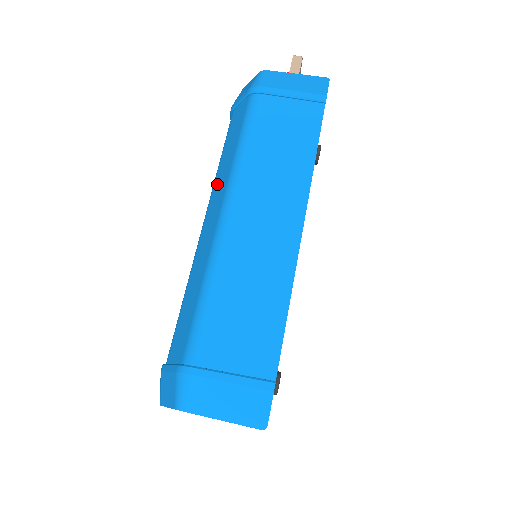
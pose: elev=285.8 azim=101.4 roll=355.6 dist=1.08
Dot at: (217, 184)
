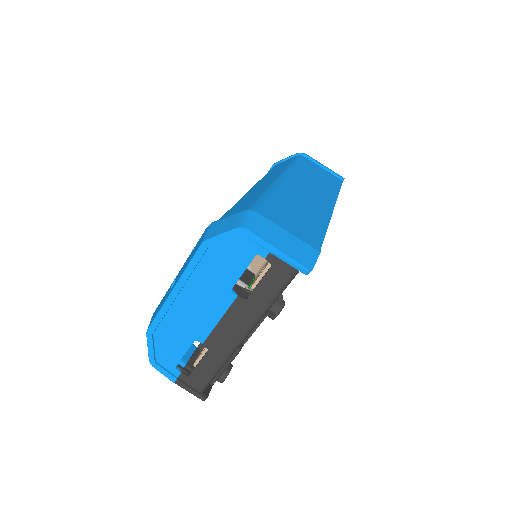
Dot at: (267, 177)
